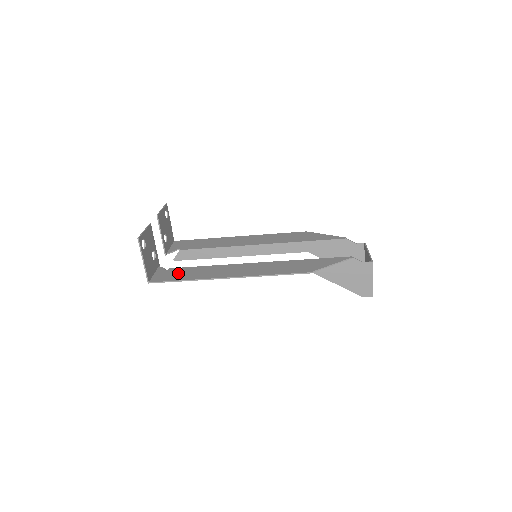
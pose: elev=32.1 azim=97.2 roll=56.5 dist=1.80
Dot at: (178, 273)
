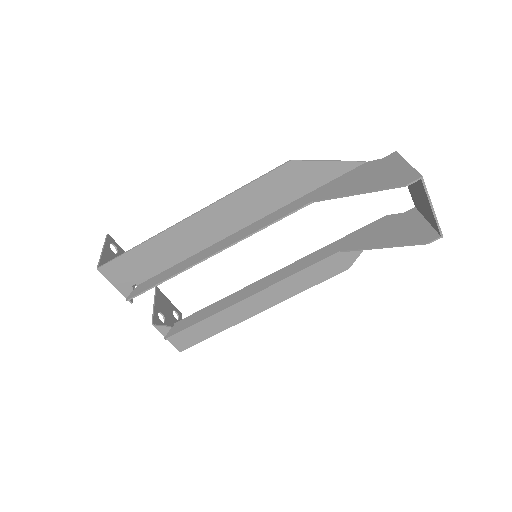
Dot at: (141, 266)
